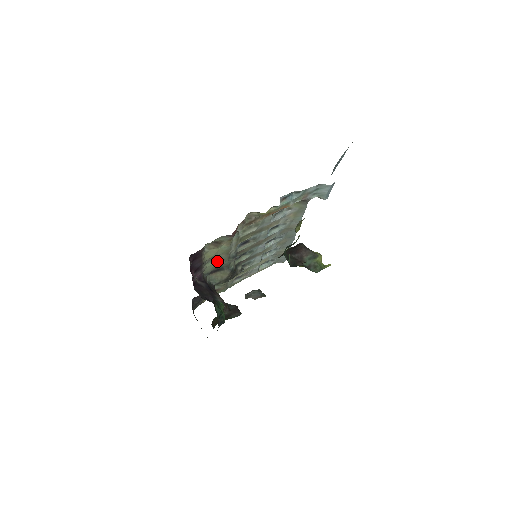
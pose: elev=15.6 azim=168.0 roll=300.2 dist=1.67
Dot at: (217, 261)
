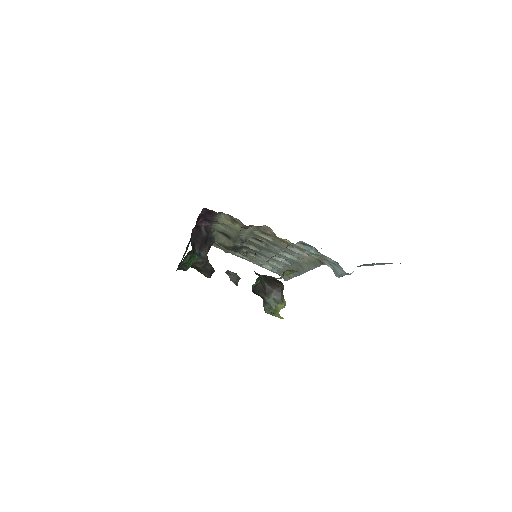
Dot at: (228, 230)
